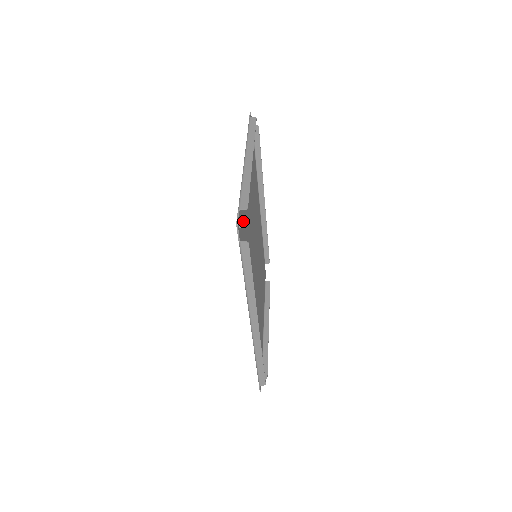
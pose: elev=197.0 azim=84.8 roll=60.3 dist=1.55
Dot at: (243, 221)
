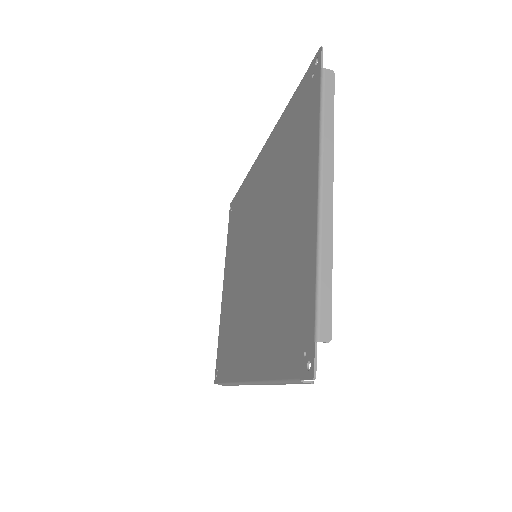
Dot at: (300, 317)
